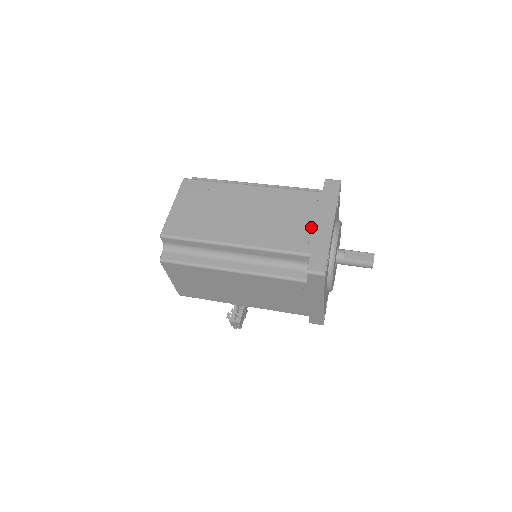
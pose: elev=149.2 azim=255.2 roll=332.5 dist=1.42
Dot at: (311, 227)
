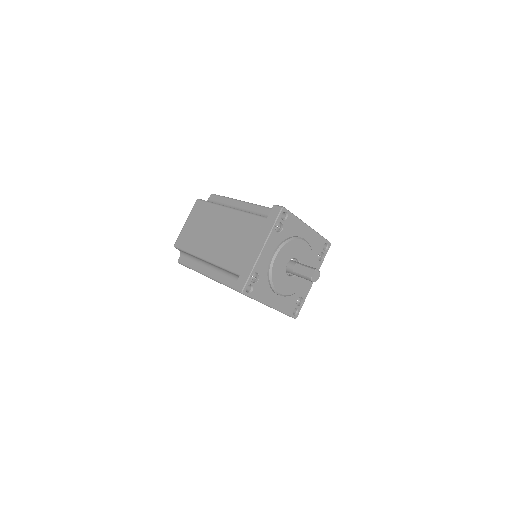
Dot at: (248, 251)
